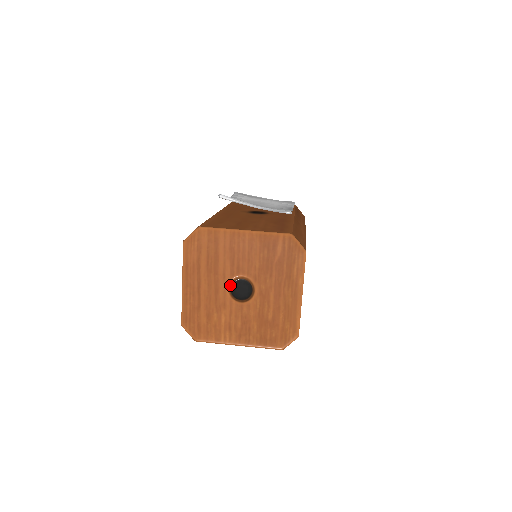
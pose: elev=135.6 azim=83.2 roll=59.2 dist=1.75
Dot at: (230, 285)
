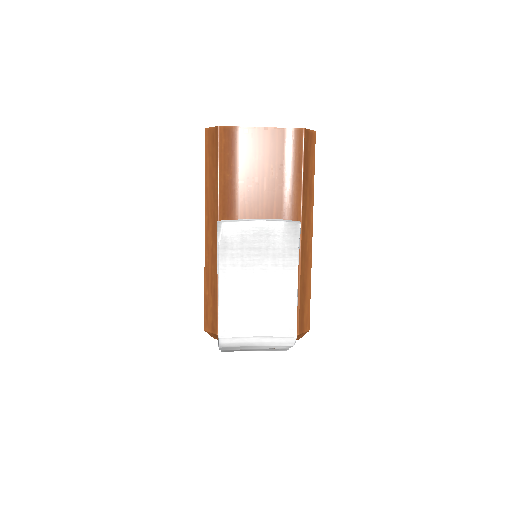
Dot at: occluded
